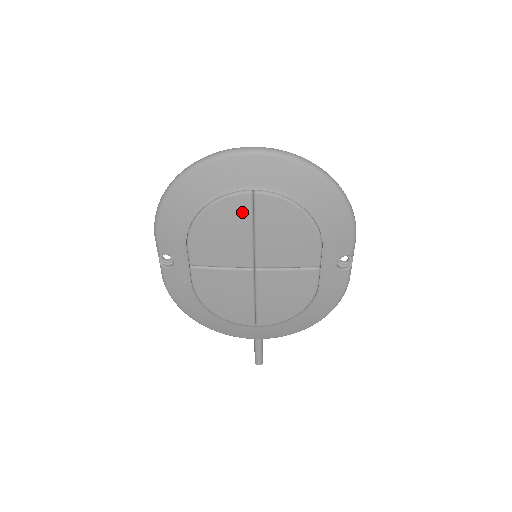
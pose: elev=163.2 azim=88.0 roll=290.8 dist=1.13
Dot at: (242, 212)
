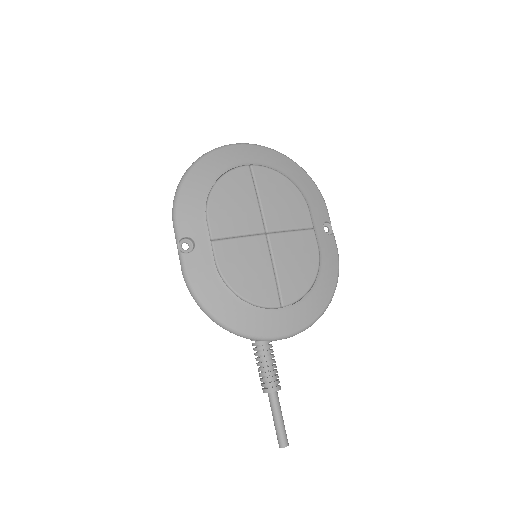
Dot at: (246, 181)
